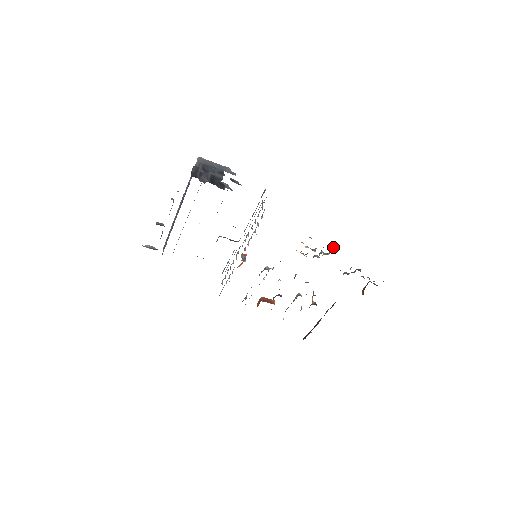
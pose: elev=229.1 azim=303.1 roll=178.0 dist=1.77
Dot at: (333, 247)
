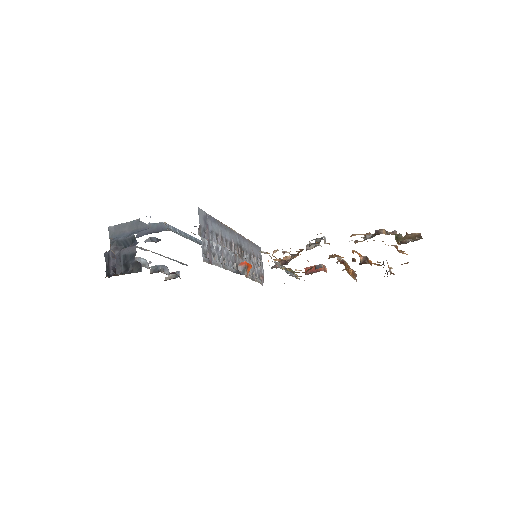
Dot at: occluded
